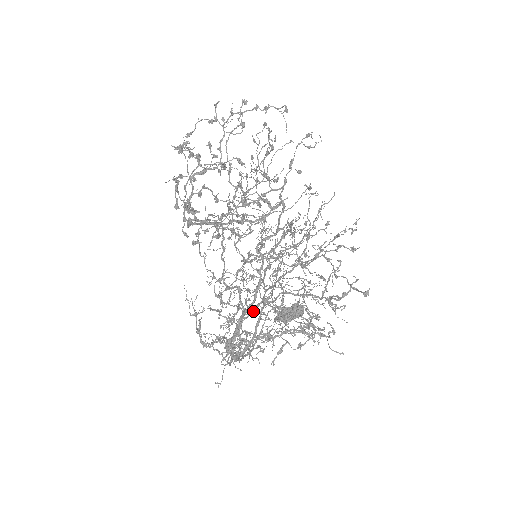
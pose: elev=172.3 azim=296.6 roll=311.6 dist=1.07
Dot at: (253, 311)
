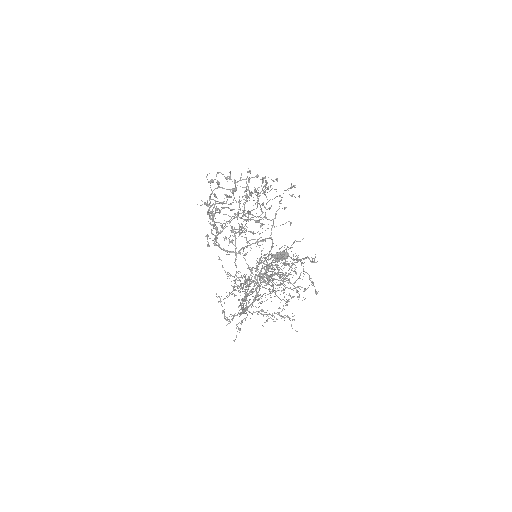
Dot at: occluded
